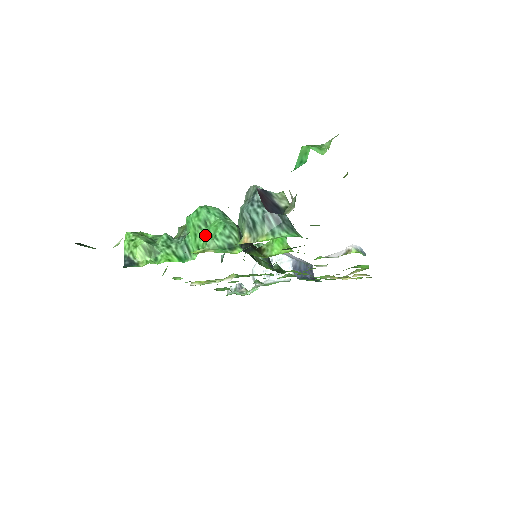
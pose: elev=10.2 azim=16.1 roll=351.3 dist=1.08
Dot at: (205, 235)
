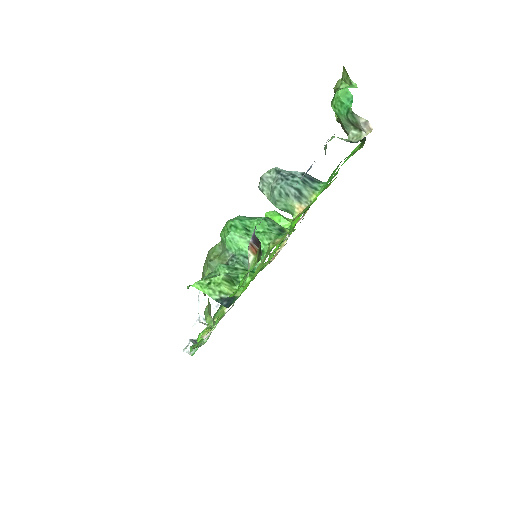
Dot at: (257, 236)
